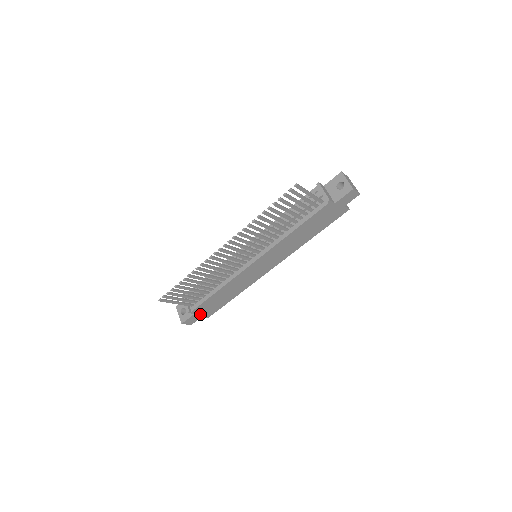
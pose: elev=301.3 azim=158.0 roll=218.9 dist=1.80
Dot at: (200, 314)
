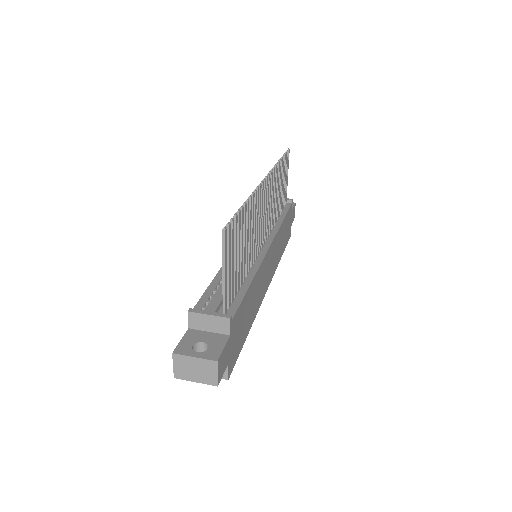
Dot at: (229, 348)
